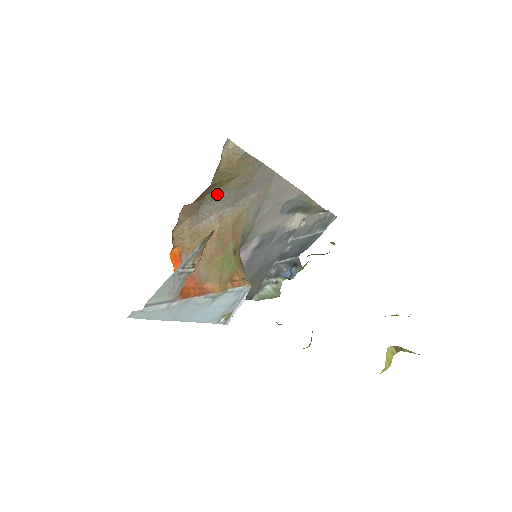
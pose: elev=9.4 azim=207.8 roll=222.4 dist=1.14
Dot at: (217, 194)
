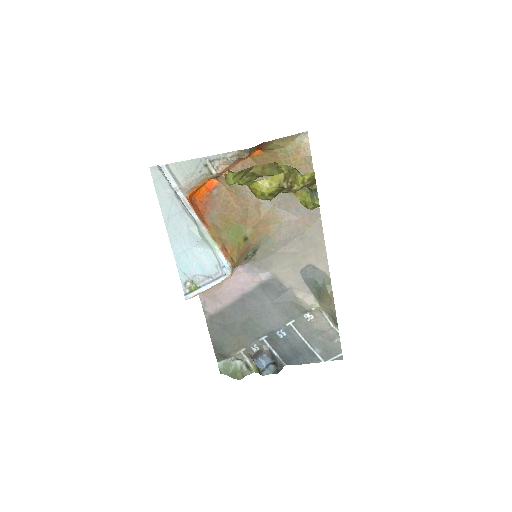
Dot at: occluded
